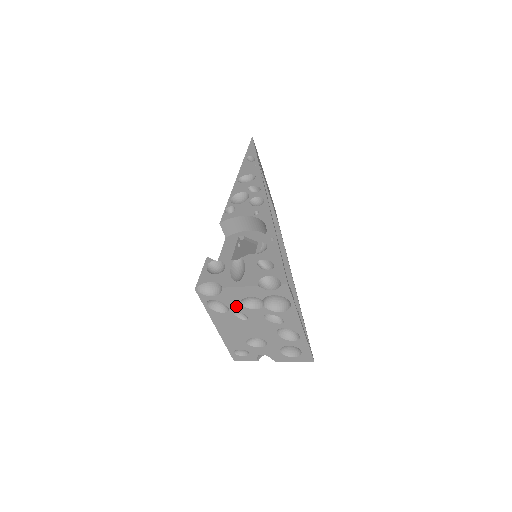
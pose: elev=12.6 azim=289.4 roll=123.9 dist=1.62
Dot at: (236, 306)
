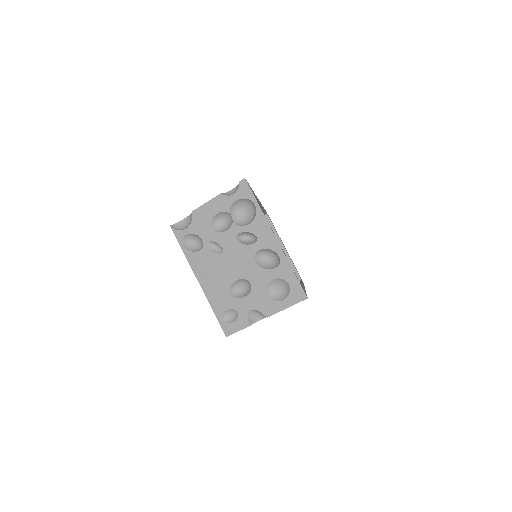
Dot at: (209, 234)
